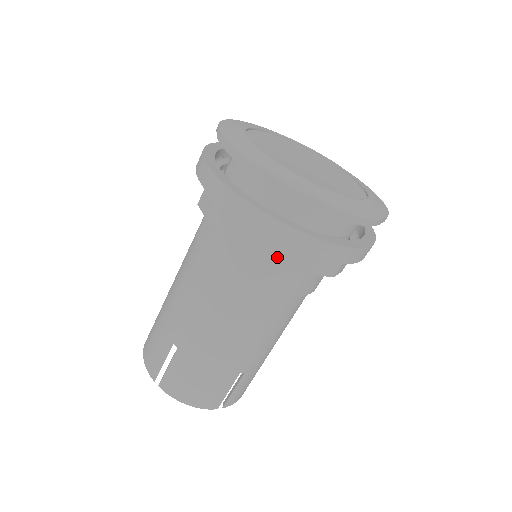
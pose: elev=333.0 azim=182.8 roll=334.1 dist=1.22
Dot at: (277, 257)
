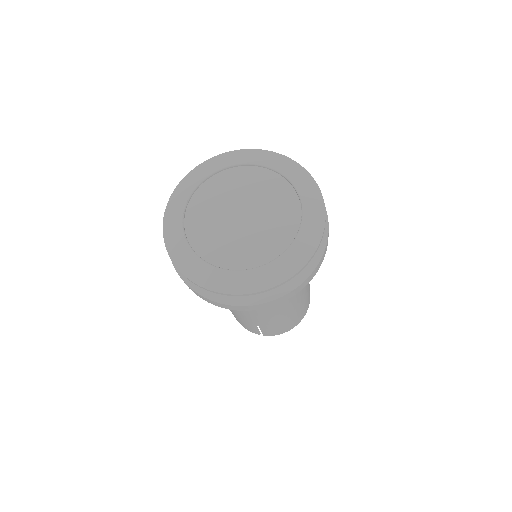
Dot at: occluded
